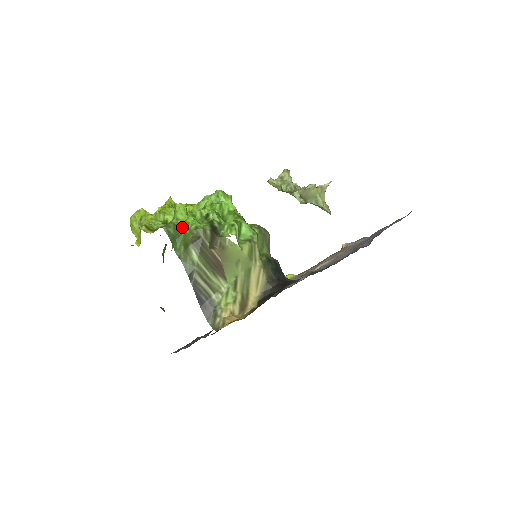
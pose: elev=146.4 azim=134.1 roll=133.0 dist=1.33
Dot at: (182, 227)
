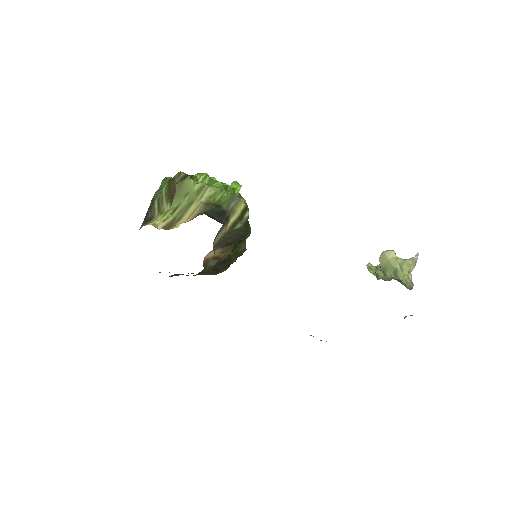
Dot at: occluded
